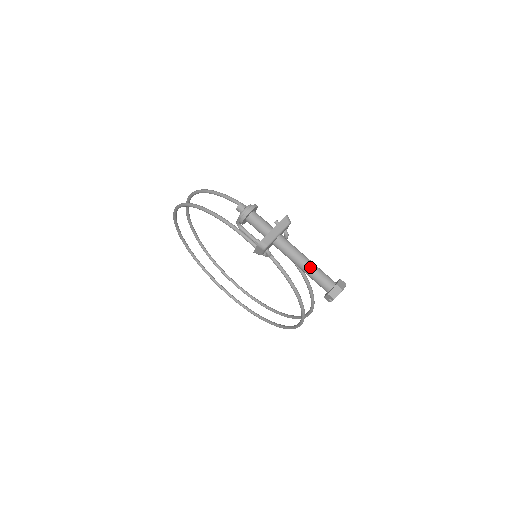
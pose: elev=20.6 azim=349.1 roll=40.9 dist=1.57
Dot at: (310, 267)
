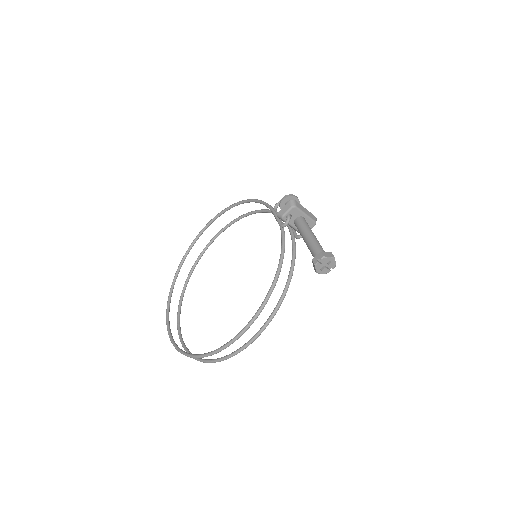
Dot at: (316, 239)
